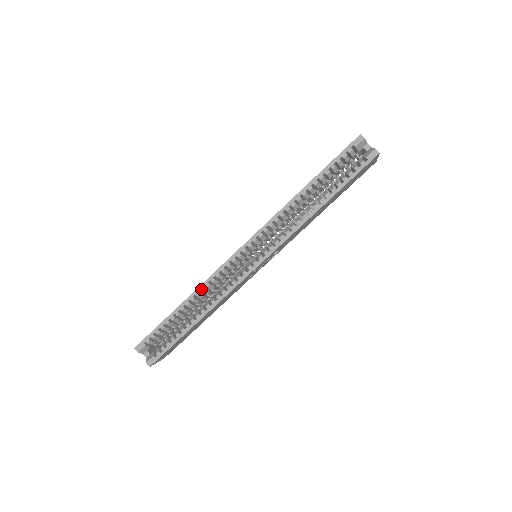
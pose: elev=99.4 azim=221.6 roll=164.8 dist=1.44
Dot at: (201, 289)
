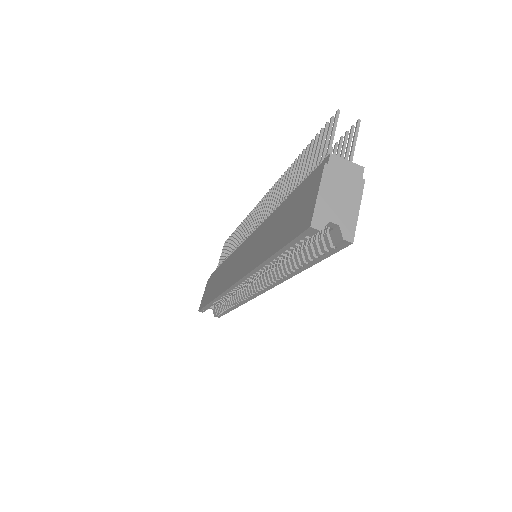
Dot at: (220, 298)
